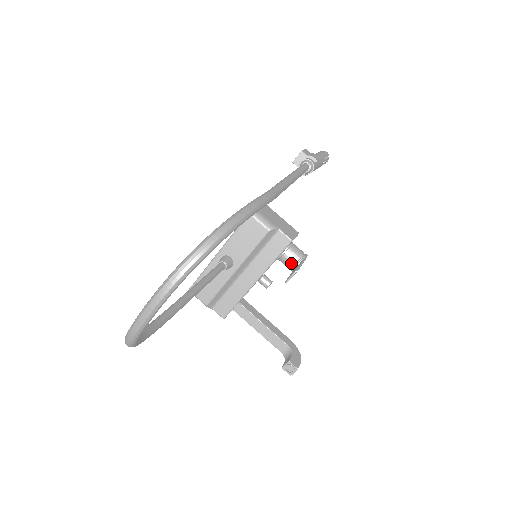
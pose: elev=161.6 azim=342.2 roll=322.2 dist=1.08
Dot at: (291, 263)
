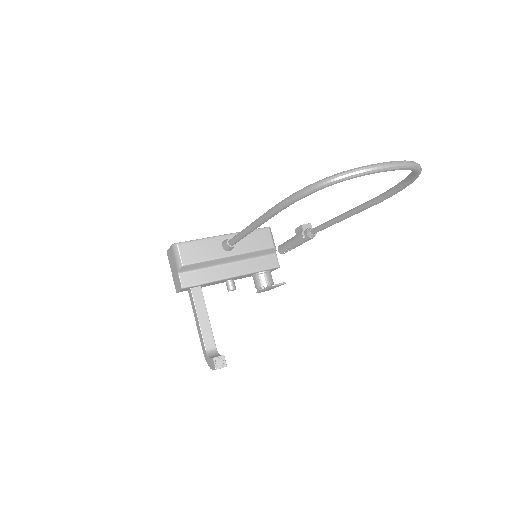
Dot at: (267, 282)
